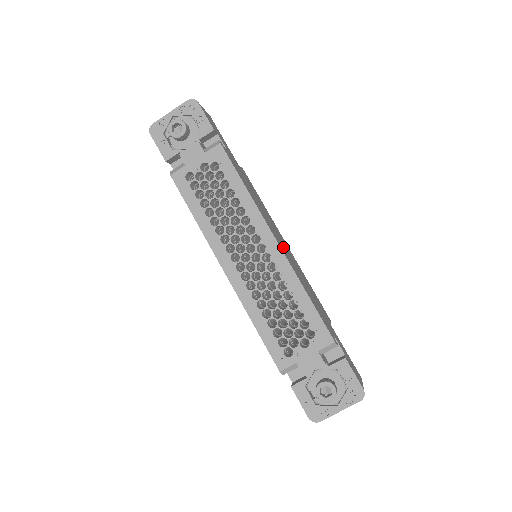
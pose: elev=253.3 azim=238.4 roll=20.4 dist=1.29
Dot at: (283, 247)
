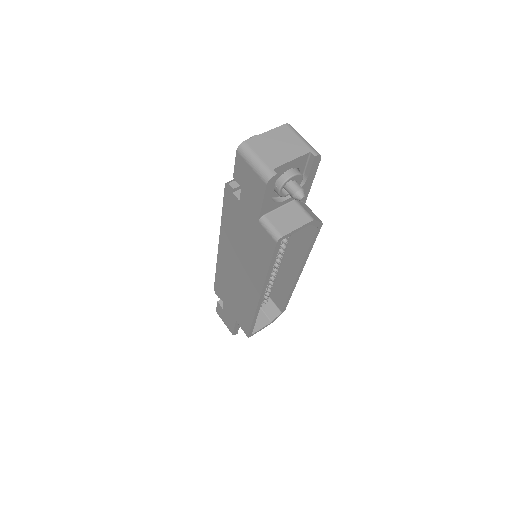
Dot at: occluded
